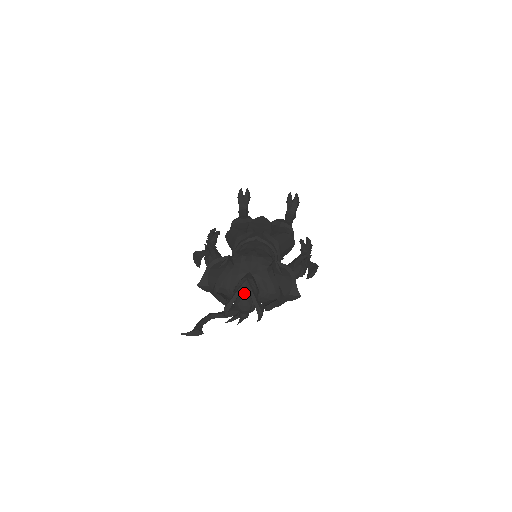
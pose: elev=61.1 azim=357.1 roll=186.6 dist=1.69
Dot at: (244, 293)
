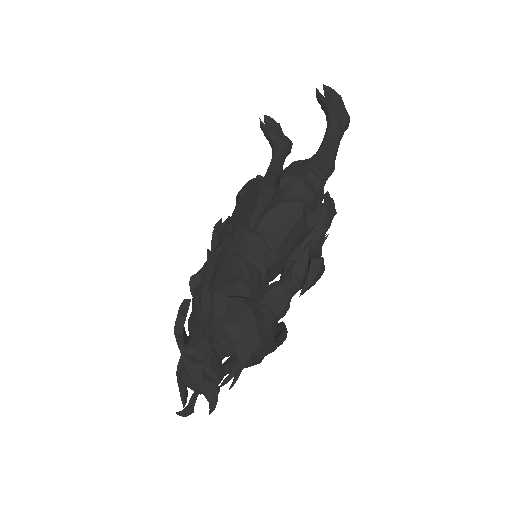
Dot at: (181, 377)
